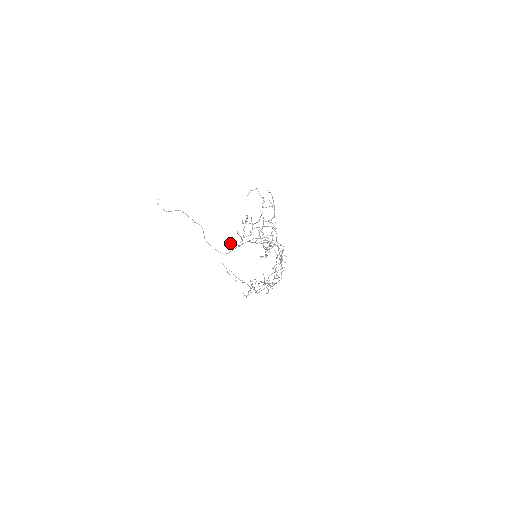
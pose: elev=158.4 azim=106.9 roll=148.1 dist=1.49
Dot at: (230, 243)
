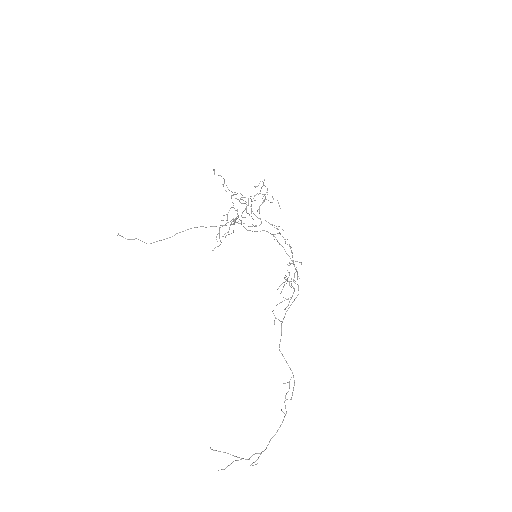
Dot at: (225, 236)
